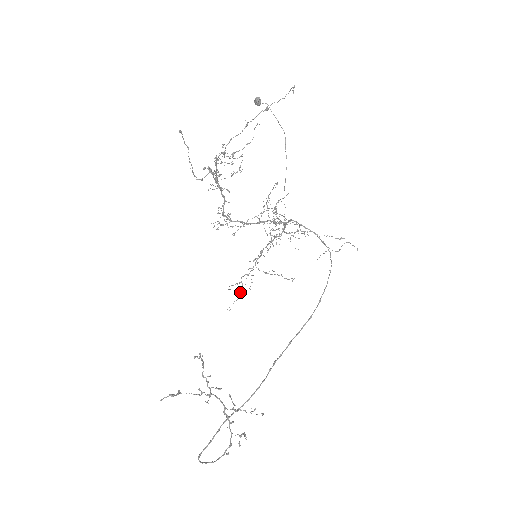
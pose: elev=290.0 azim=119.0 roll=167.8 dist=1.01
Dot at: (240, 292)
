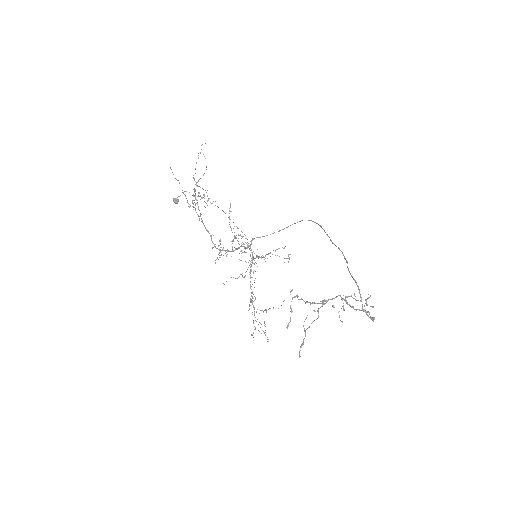
Dot at: occluded
